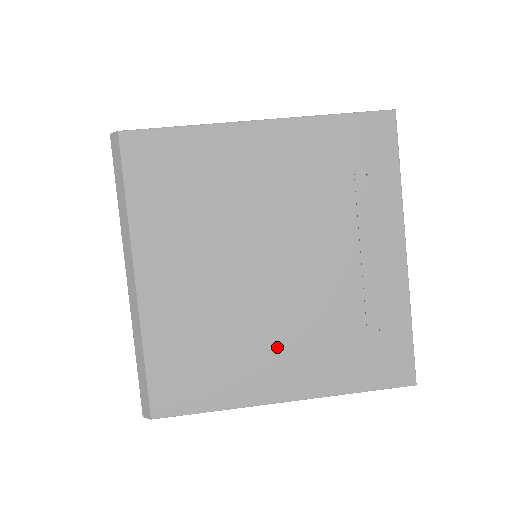
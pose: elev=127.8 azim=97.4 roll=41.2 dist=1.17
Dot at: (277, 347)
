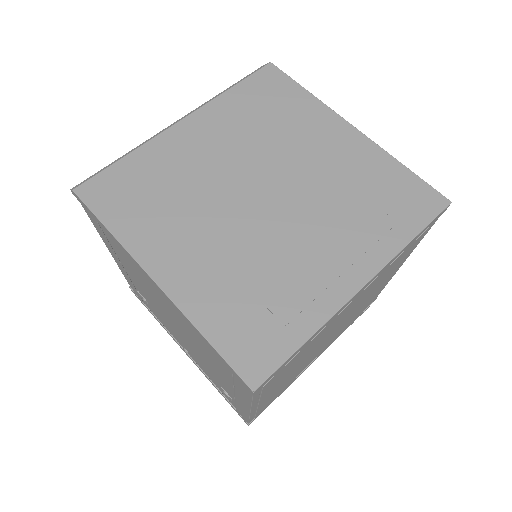
Dot at: (198, 241)
